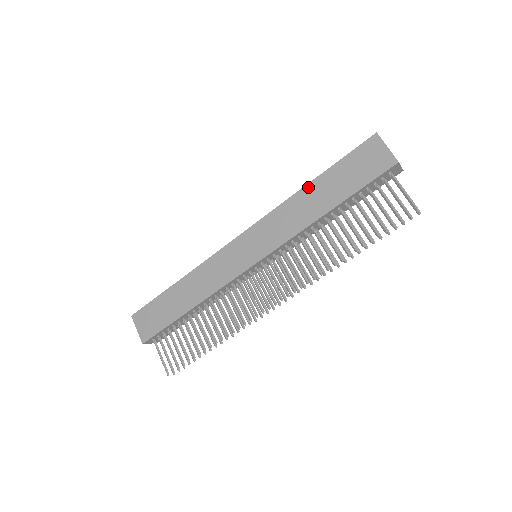
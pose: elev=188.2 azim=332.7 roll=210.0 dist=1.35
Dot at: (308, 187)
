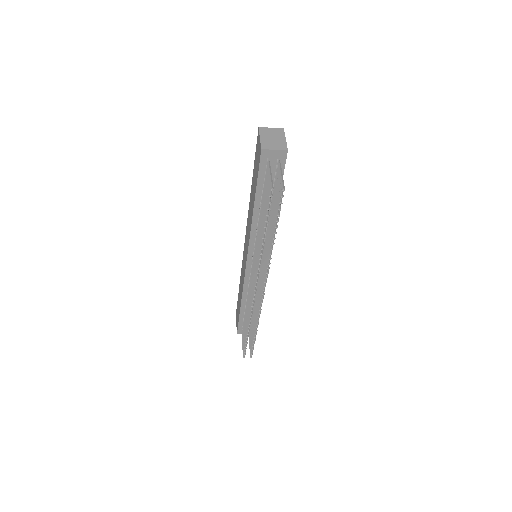
Dot at: (251, 191)
